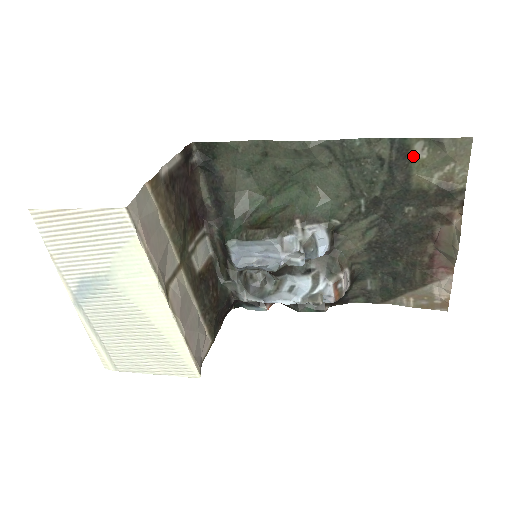
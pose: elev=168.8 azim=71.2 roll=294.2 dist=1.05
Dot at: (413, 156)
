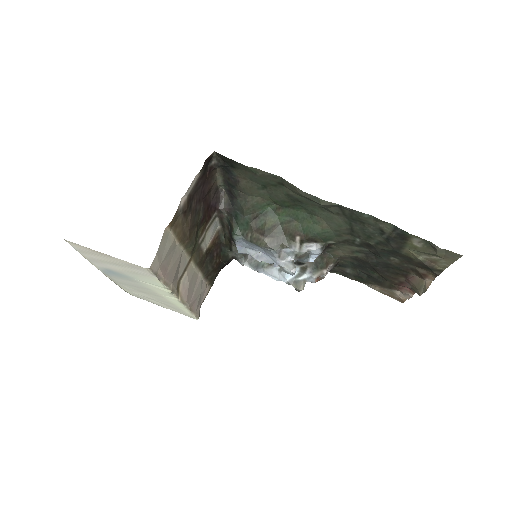
Dot at: (410, 241)
